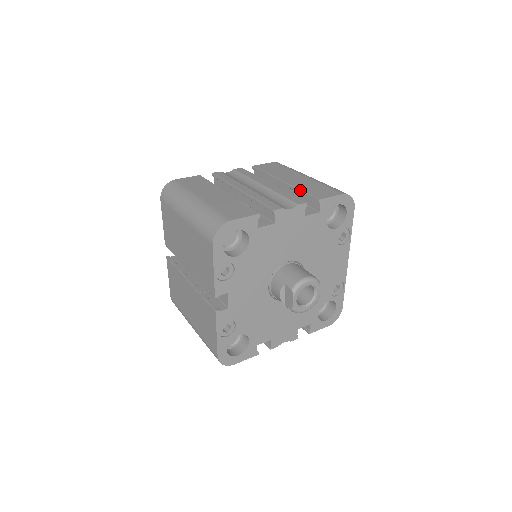
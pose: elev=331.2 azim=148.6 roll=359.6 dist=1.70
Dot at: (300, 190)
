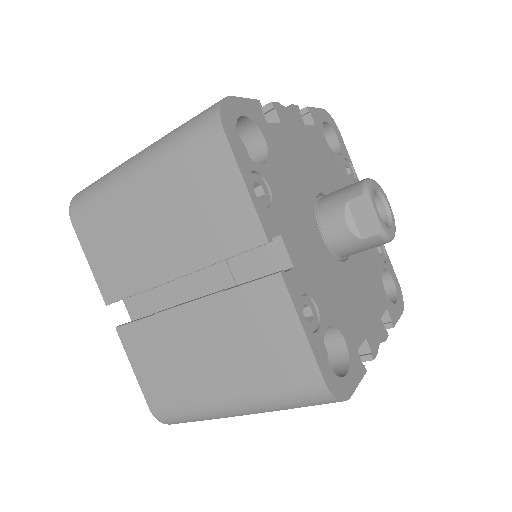
Dot at: occluded
